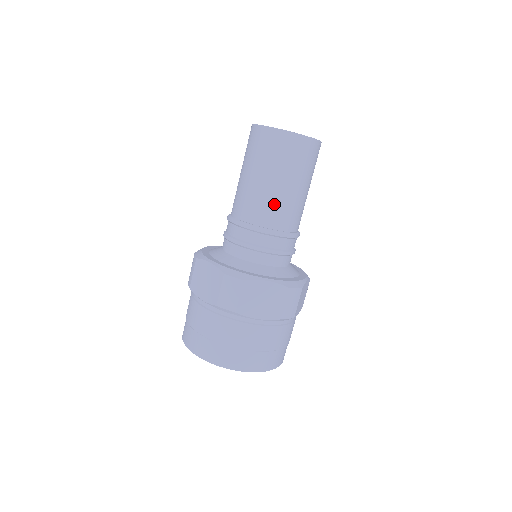
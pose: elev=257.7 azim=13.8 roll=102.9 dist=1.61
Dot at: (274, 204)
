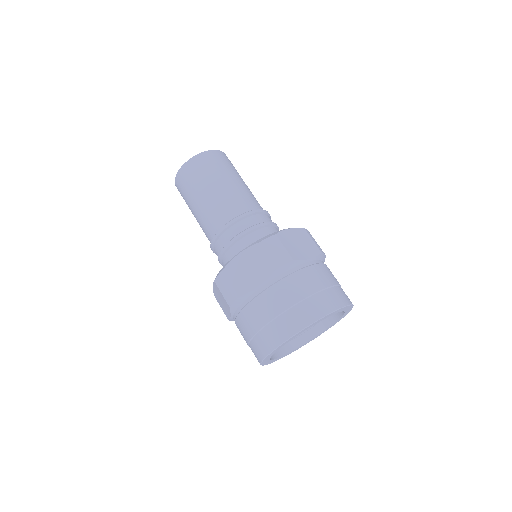
Dot at: (240, 194)
